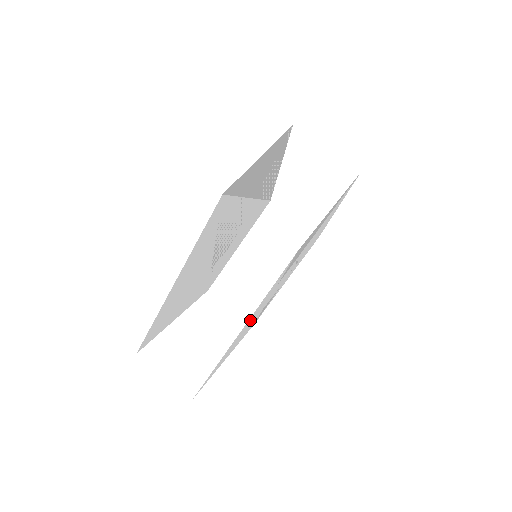
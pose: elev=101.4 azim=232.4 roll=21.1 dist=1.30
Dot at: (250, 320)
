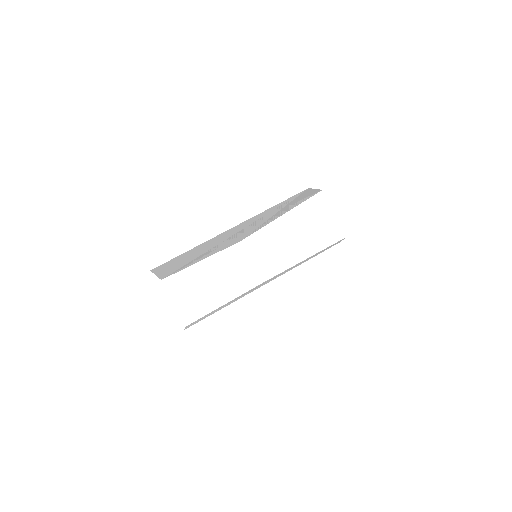
Dot at: (262, 285)
